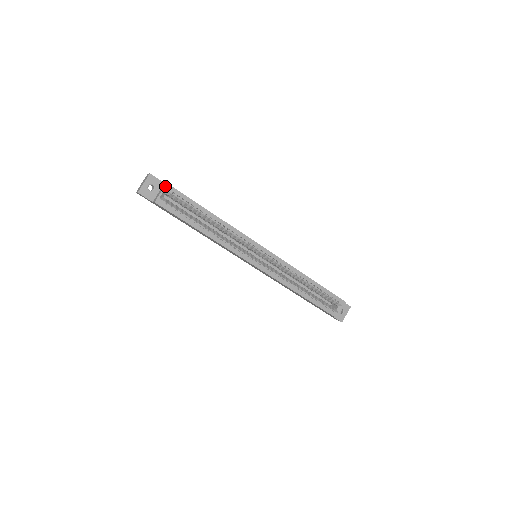
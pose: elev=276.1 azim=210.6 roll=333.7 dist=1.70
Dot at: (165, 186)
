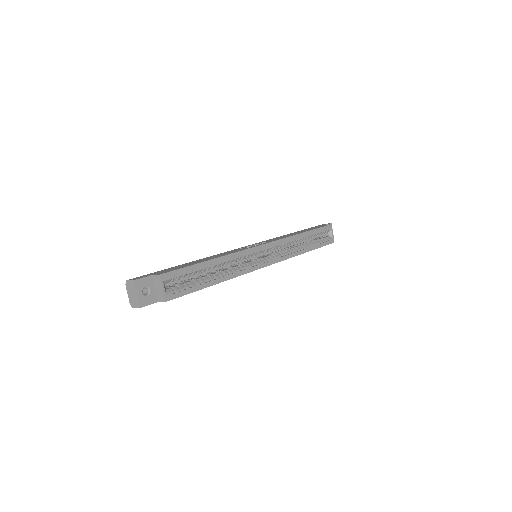
Dot at: (161, 279)
